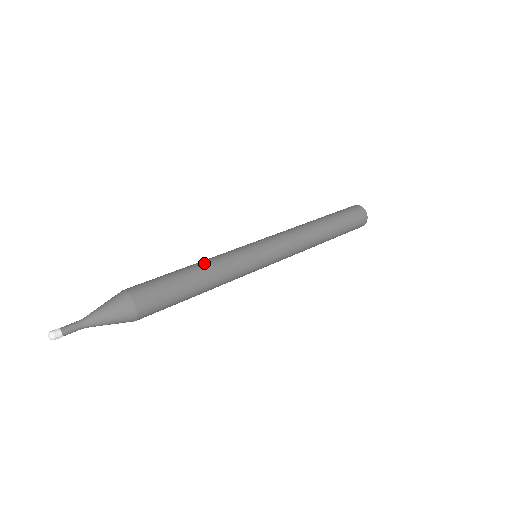
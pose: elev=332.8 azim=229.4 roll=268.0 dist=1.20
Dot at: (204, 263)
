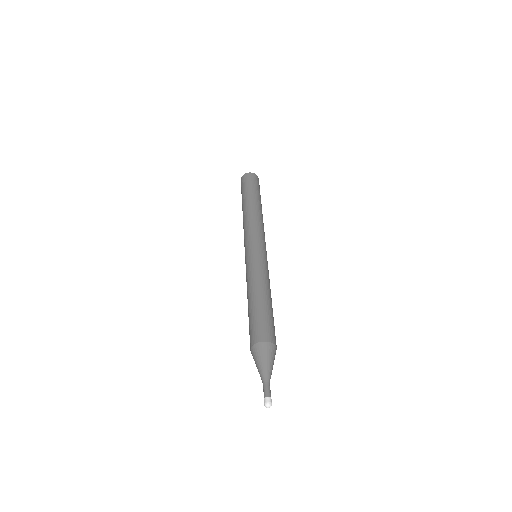
Dot at: (257, 286)
